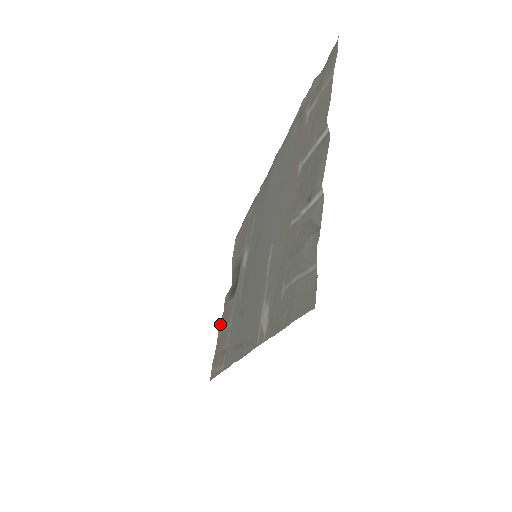
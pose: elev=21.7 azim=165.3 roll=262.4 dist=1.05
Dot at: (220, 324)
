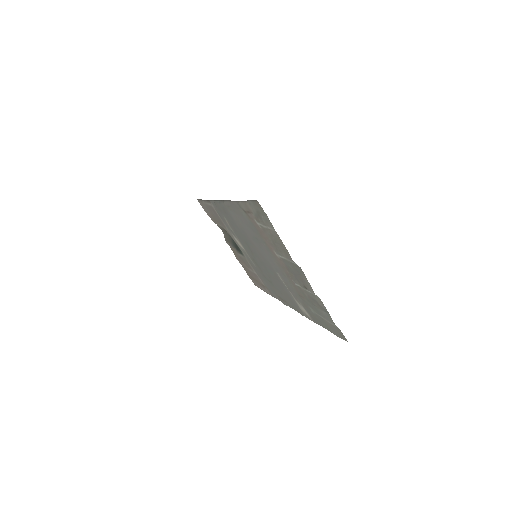
Dot at: (235, 256)
